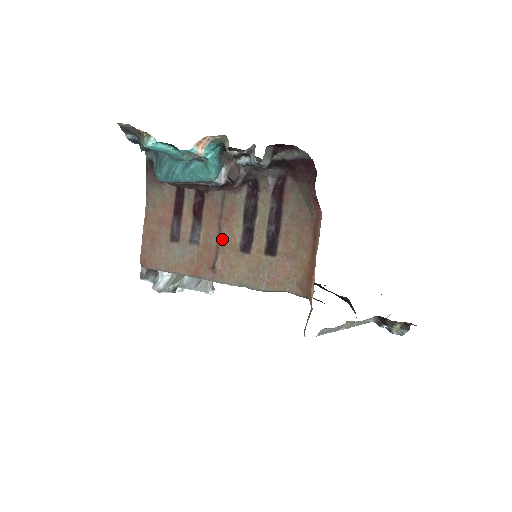
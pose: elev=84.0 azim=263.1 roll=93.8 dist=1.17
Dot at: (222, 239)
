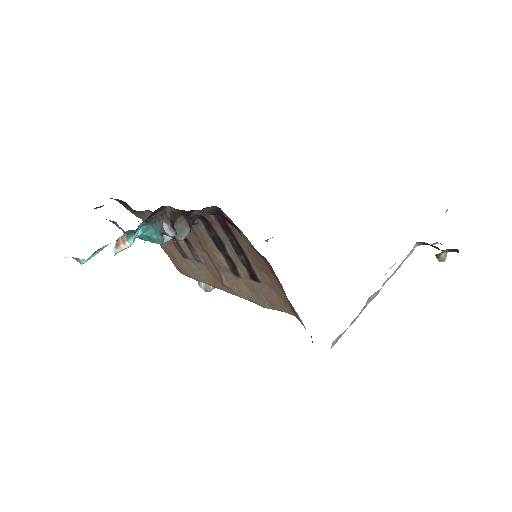
Dot at: (214, 262)
